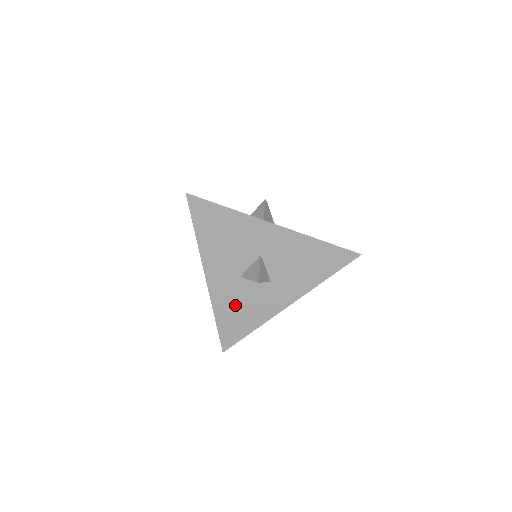
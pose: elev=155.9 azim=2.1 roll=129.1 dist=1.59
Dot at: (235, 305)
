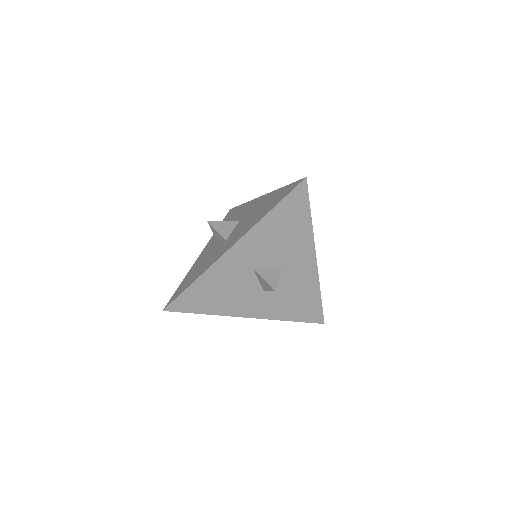
Dot at: (222, 284)
